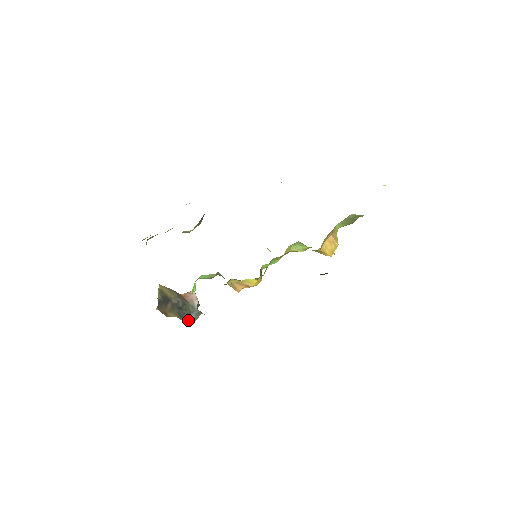
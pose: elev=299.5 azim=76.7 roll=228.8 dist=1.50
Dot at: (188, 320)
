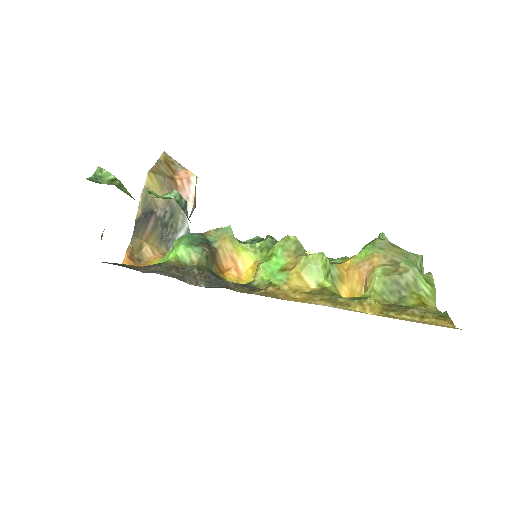
Dot at: (170, 245)
